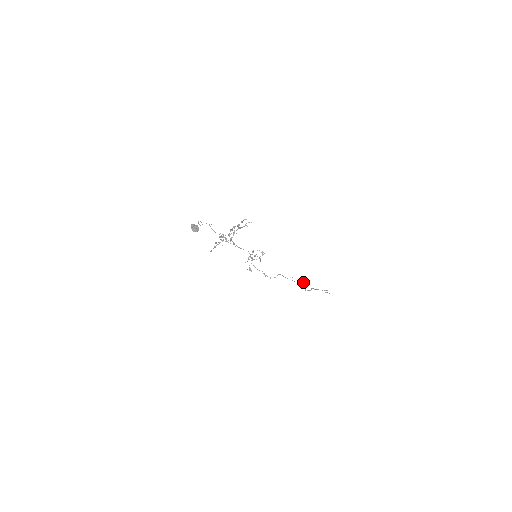
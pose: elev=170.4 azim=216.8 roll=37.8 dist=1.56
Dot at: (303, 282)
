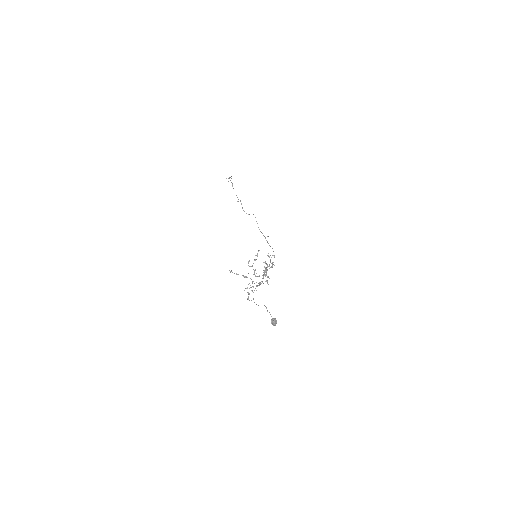
Dot at: (255, 217)
